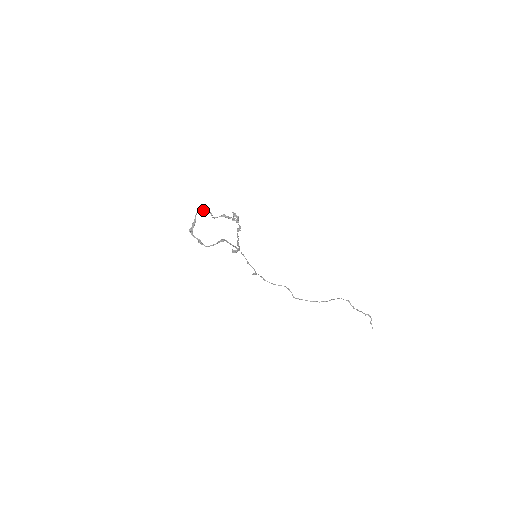
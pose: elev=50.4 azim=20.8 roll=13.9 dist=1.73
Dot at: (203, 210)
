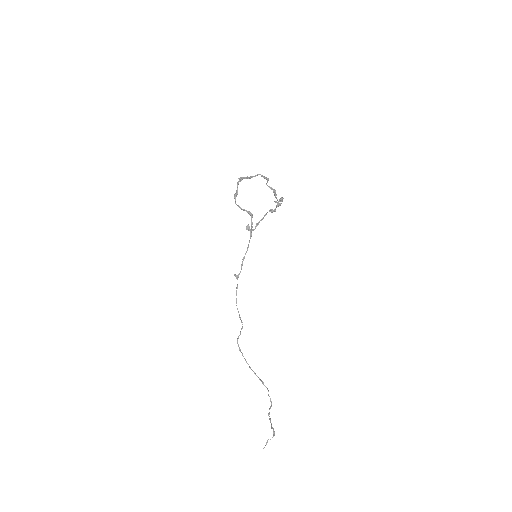
Dot at: occluded
